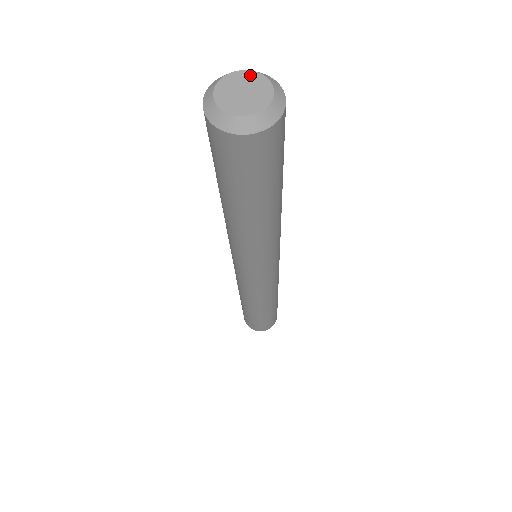
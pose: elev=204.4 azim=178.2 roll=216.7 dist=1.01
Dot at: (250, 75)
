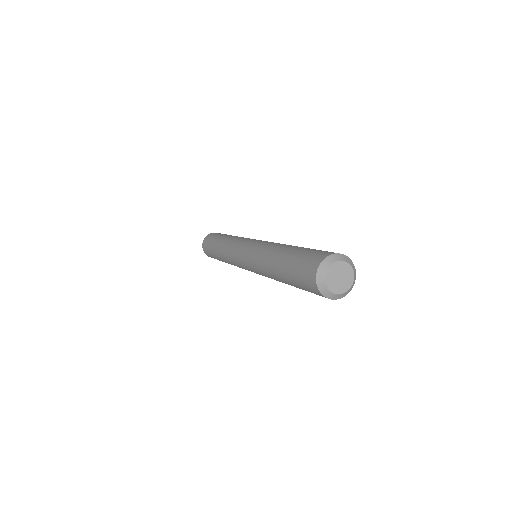
Dot at: (351, 272)
